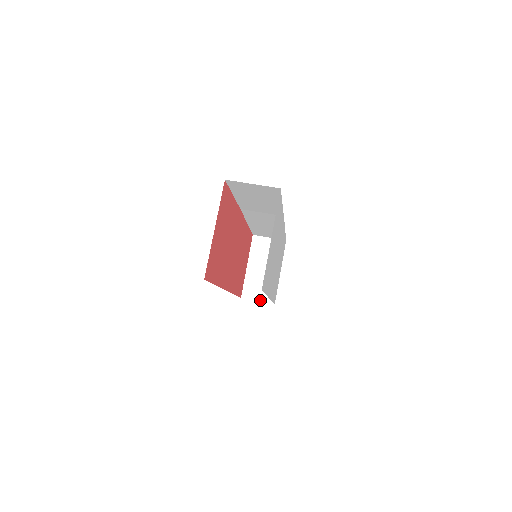
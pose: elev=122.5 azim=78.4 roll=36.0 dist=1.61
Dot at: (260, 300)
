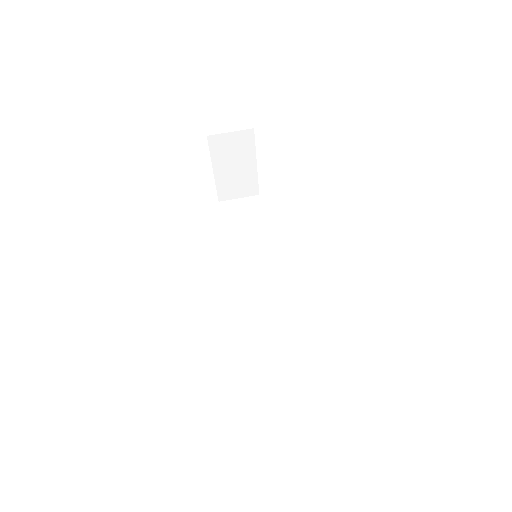
Dot at: (241, 197)
